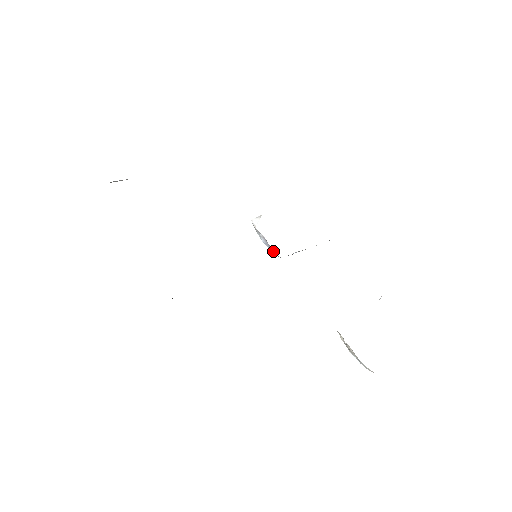
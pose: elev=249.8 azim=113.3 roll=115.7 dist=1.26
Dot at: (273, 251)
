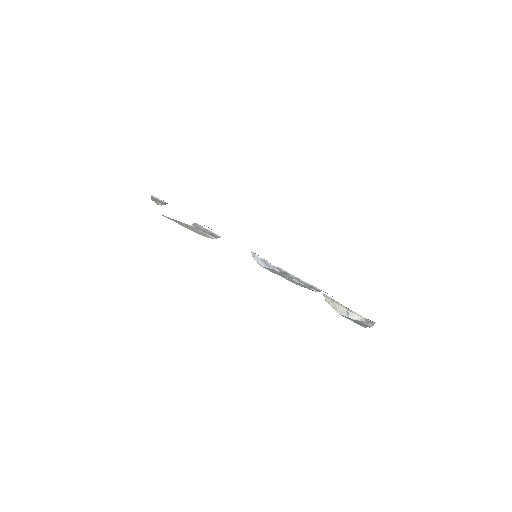
Dot at: (269, 263)
